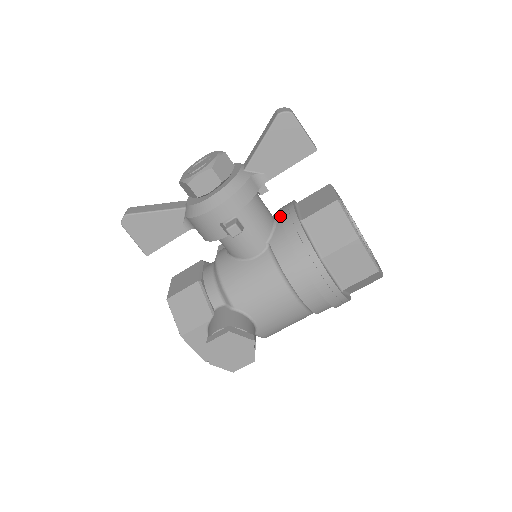
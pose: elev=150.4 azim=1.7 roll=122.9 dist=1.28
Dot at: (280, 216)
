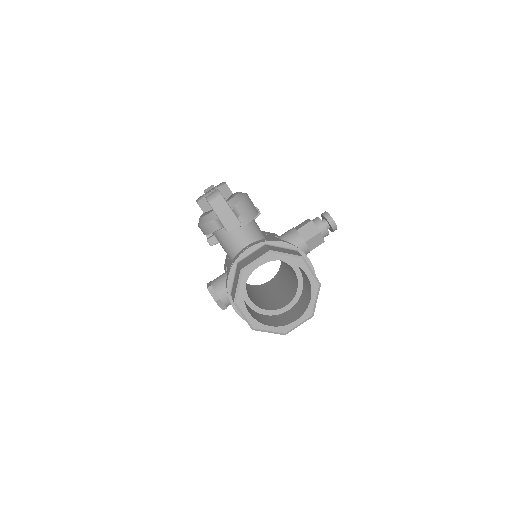
Dot at: (243, 248)
